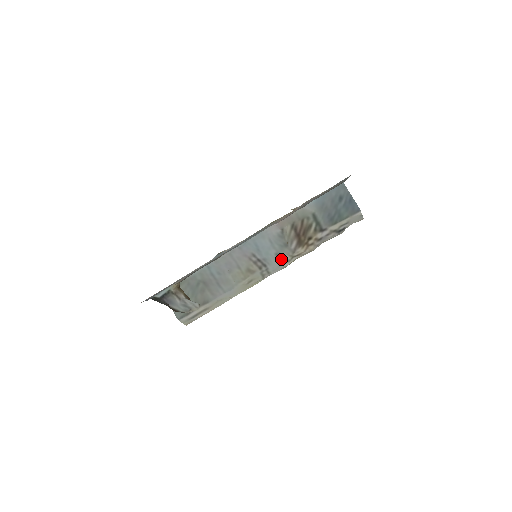
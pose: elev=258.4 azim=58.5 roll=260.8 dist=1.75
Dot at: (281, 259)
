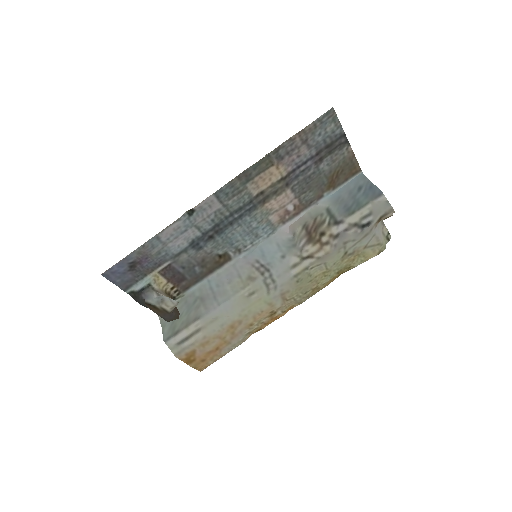
Dot at: (288, 263)
